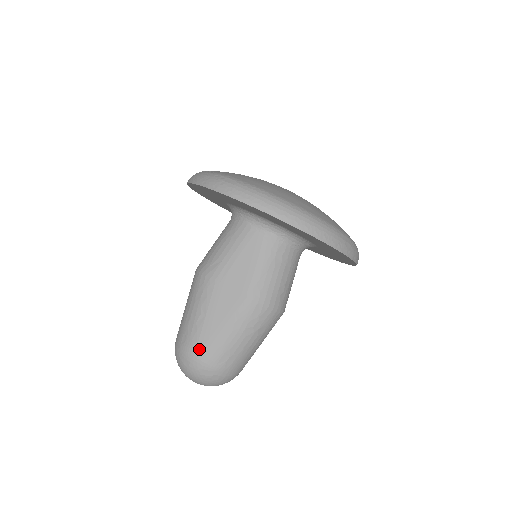
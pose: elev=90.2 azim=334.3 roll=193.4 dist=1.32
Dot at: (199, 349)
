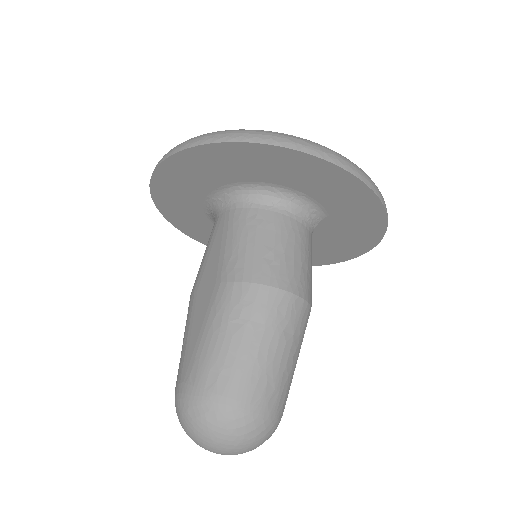
Dot at: (182, 379)
